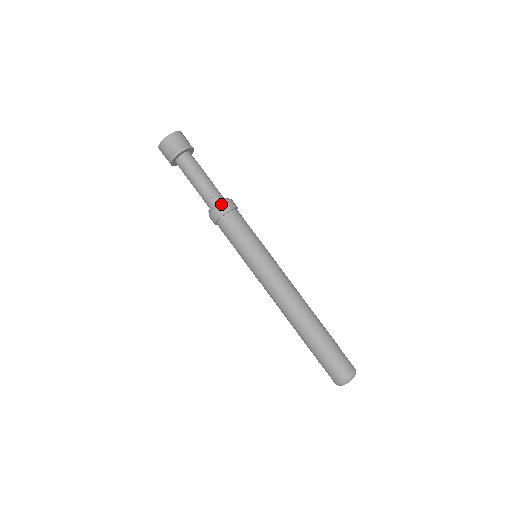
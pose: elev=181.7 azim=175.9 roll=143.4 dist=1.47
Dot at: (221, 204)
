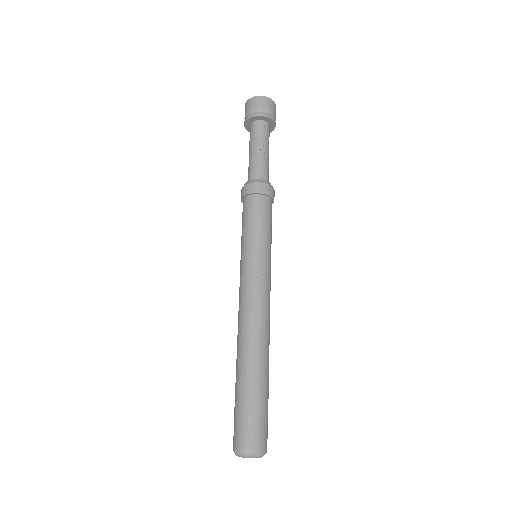
Dot at: (269, 184)
